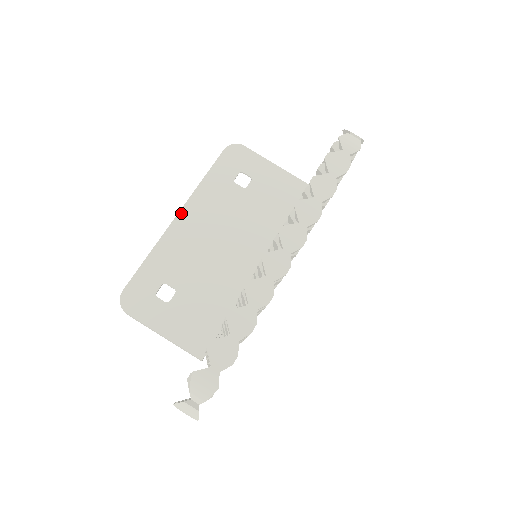
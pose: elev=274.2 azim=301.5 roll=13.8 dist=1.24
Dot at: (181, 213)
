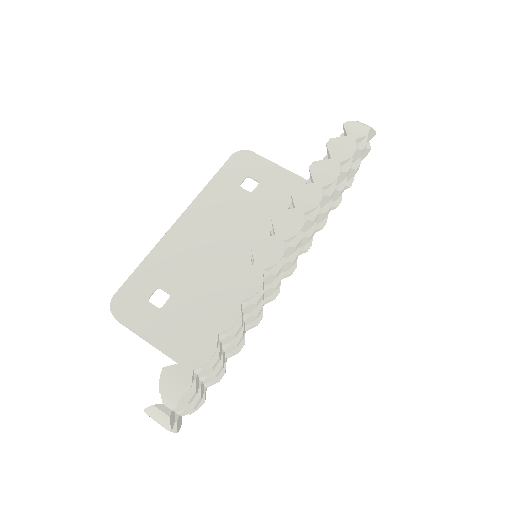
Dot at: (182, 217)
